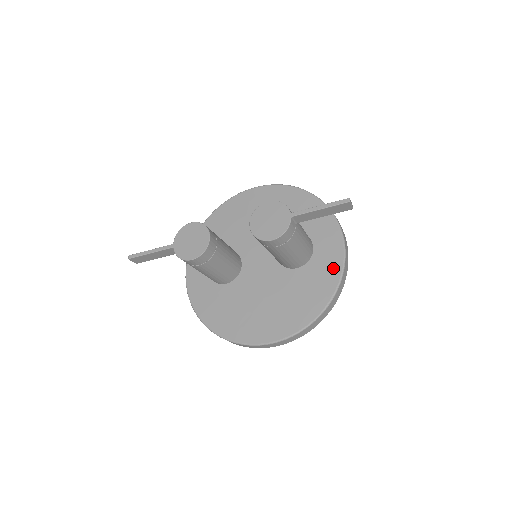
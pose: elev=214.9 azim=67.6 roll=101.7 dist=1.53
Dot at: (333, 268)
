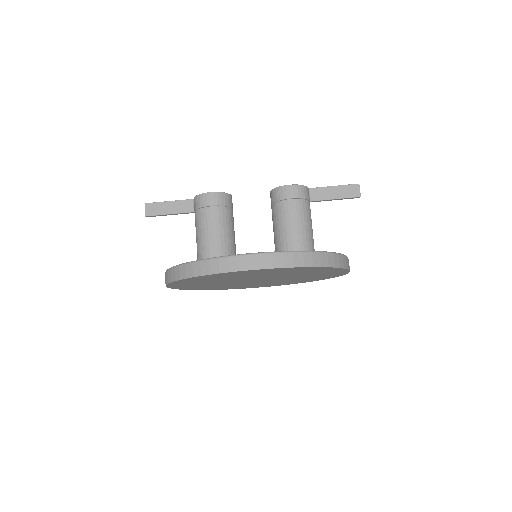
Dot at: occluded
